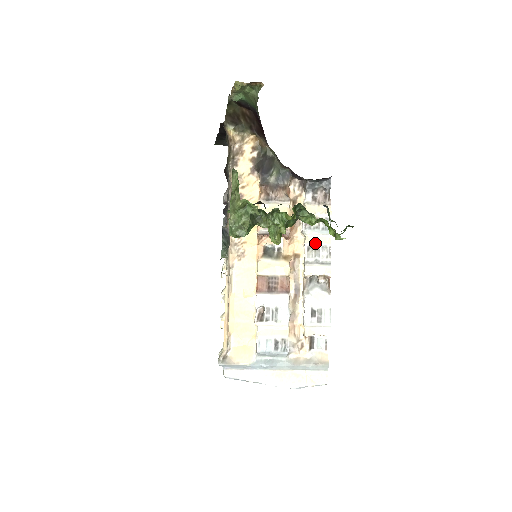
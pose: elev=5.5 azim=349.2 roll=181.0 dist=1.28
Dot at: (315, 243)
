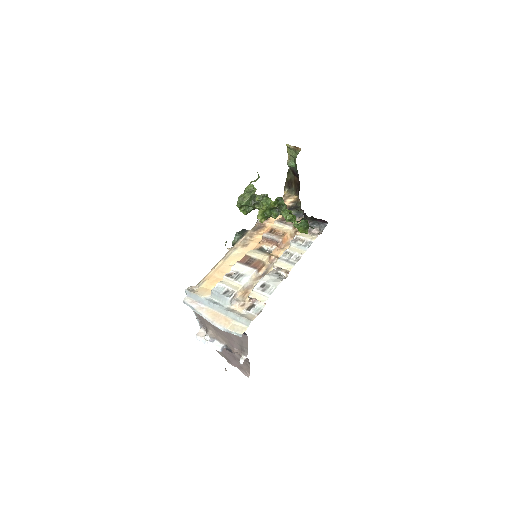
Dot at: (293, 251)
